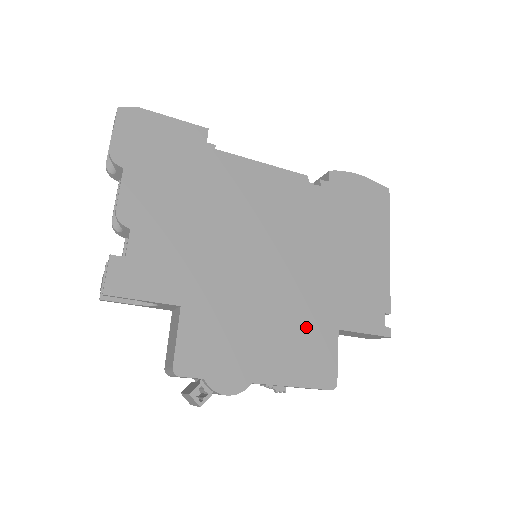
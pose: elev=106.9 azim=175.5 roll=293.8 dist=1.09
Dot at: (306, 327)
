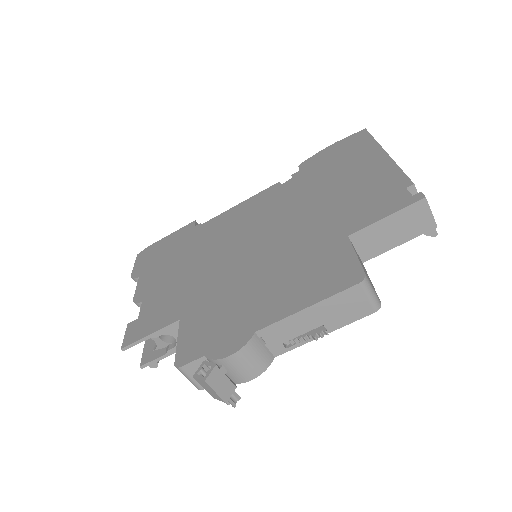
Dot at: (307, 258)
